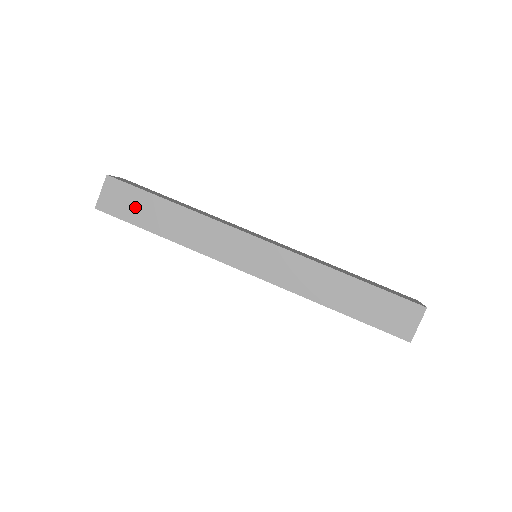
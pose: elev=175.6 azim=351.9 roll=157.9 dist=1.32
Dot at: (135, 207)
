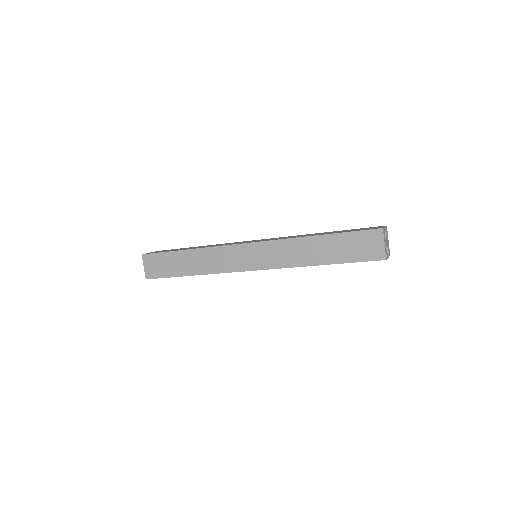
Dot at: (166, 265)
